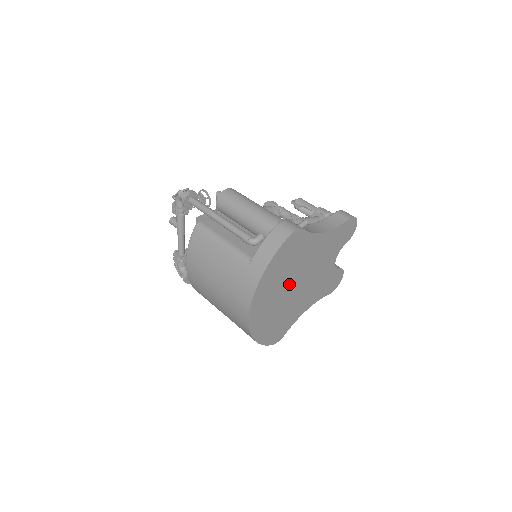
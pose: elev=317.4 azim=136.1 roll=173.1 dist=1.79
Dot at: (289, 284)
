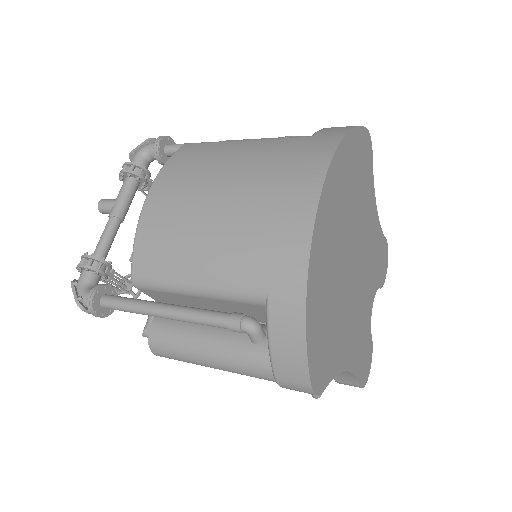
Dot at: (350, 238)
